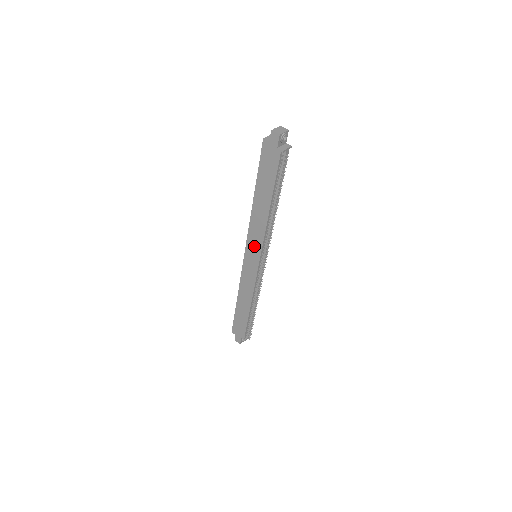
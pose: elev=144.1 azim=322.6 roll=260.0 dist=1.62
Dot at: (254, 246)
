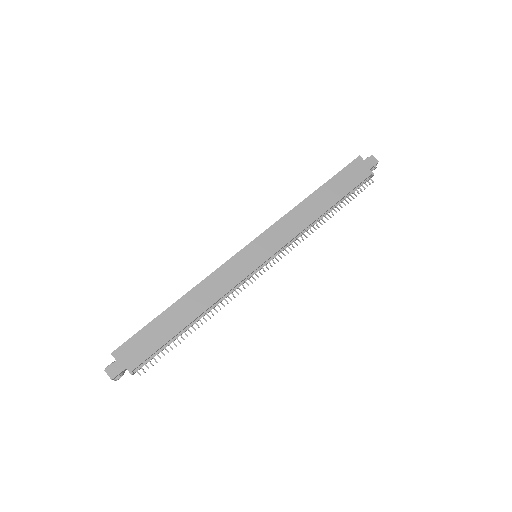
Dot at: (272, 240)
